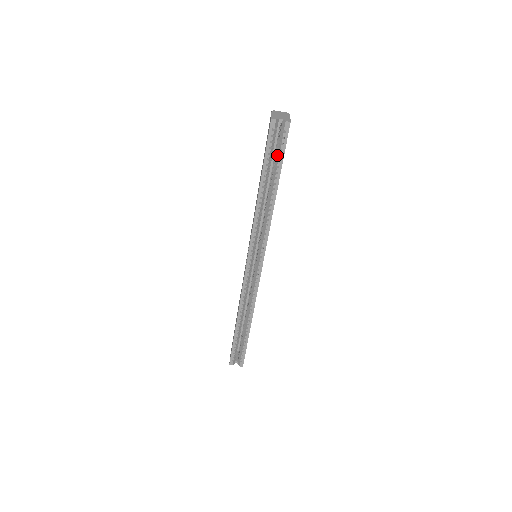
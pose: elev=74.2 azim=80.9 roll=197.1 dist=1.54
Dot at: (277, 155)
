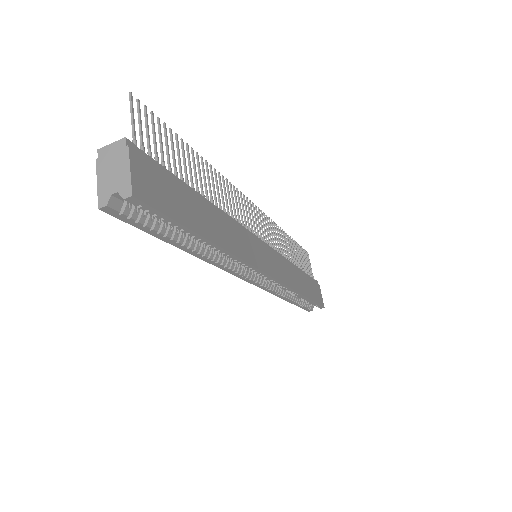
Dot at: (164, 221)
